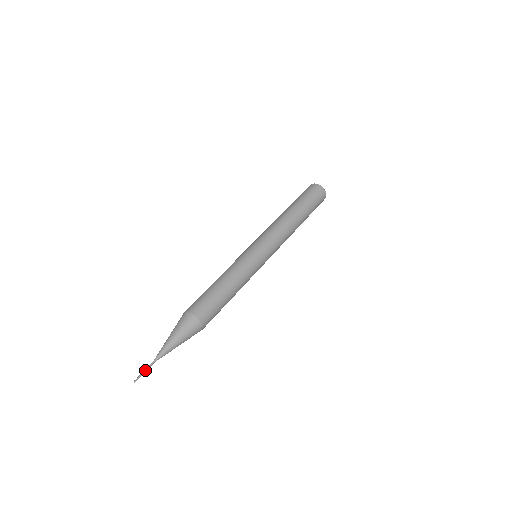
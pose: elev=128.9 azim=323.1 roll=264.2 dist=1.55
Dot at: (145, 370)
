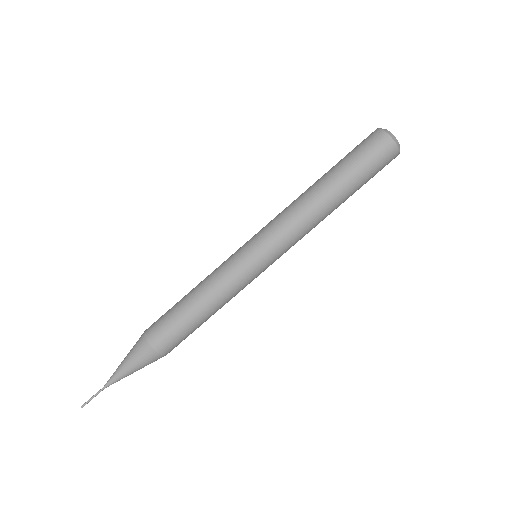
Dot at: (93, 397)
